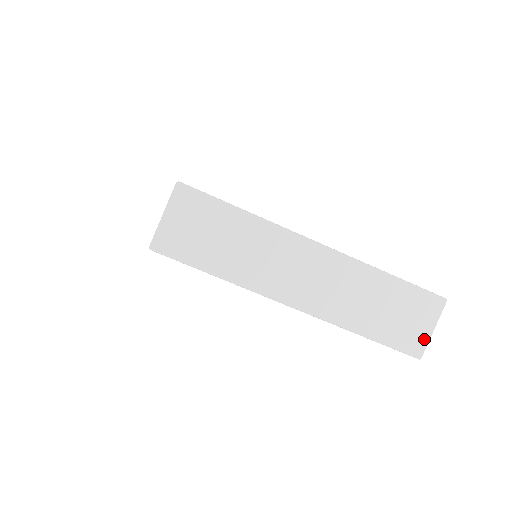
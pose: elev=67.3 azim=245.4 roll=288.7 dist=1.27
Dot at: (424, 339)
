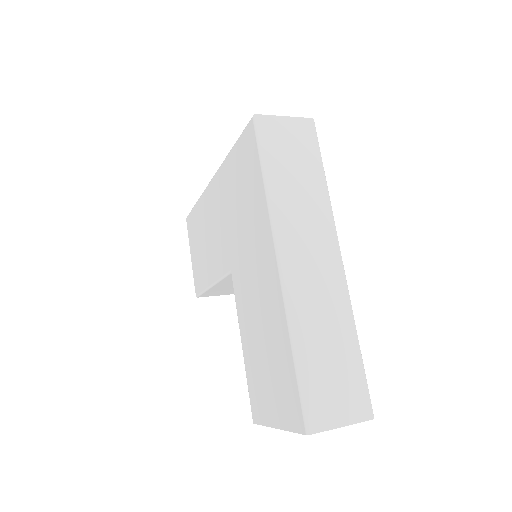
Dot at: (329, 422)
